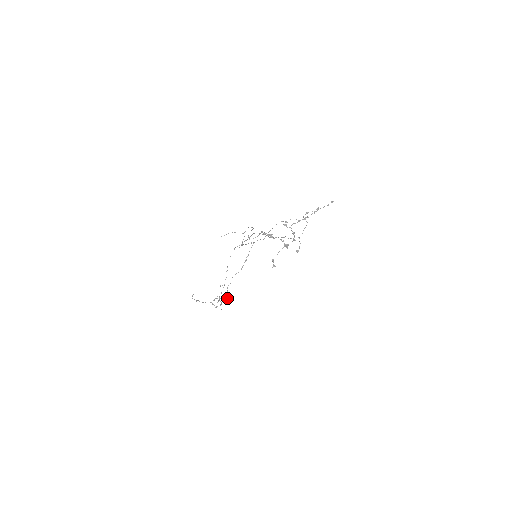
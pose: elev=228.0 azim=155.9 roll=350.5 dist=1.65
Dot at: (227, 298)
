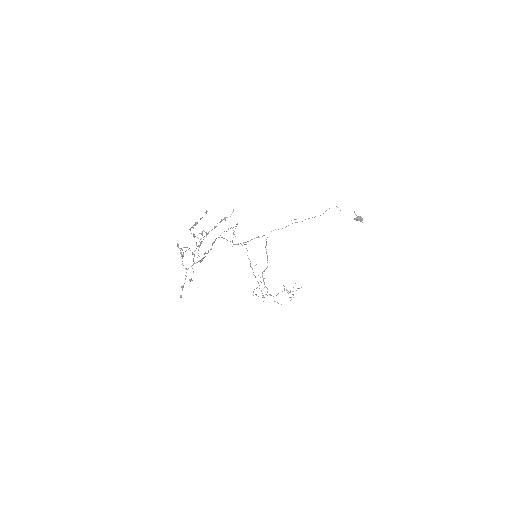
Dot at: (298, 288)
